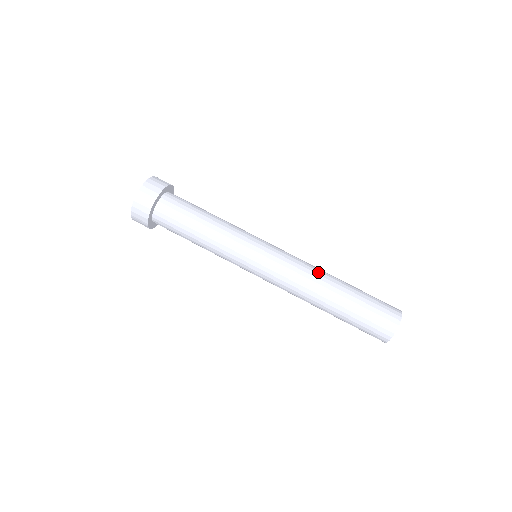
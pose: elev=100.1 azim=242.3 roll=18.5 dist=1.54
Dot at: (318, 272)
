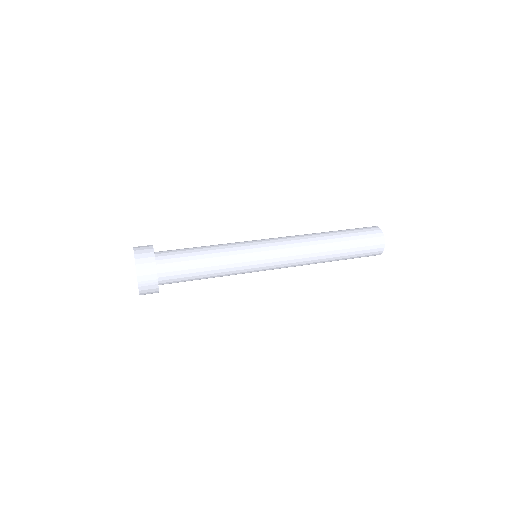
Dot at: (306, 234)
